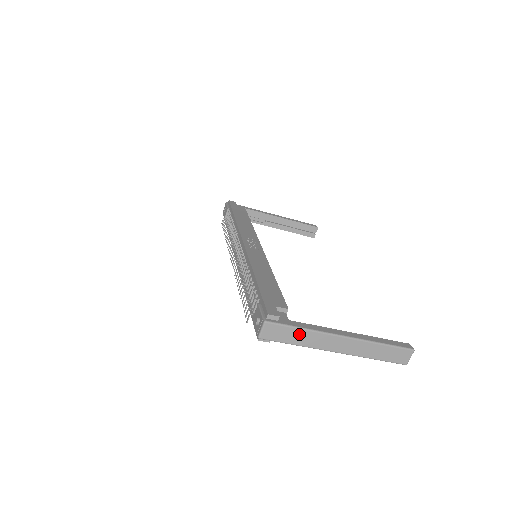
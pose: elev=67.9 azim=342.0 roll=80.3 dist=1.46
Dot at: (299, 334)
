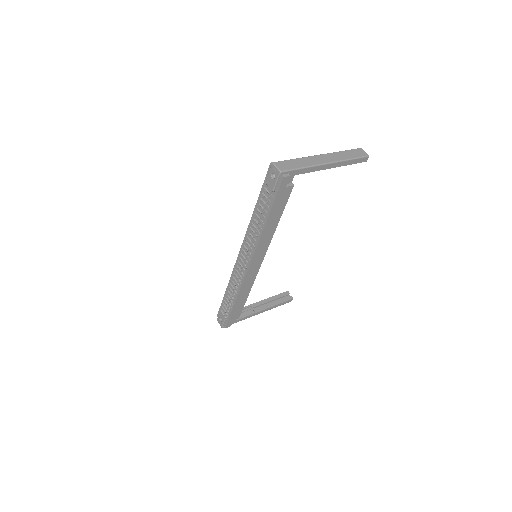
Dot at: (297, 162)
